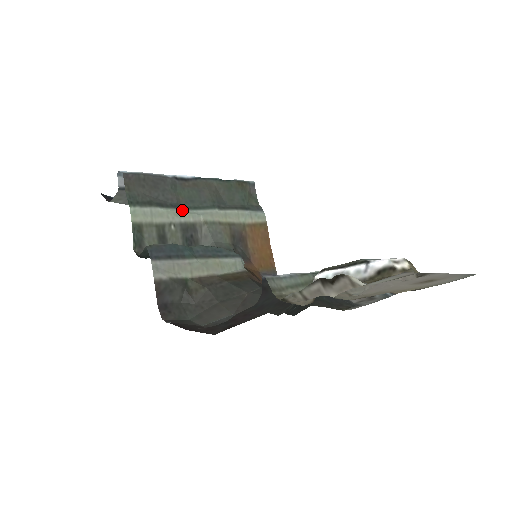
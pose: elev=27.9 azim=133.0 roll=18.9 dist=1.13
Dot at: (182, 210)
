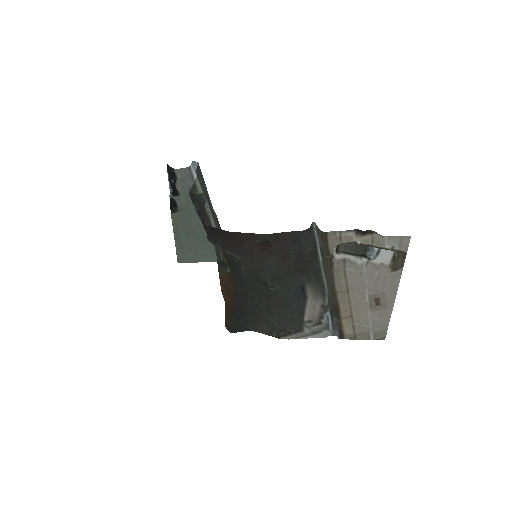
Dot at: occluded
